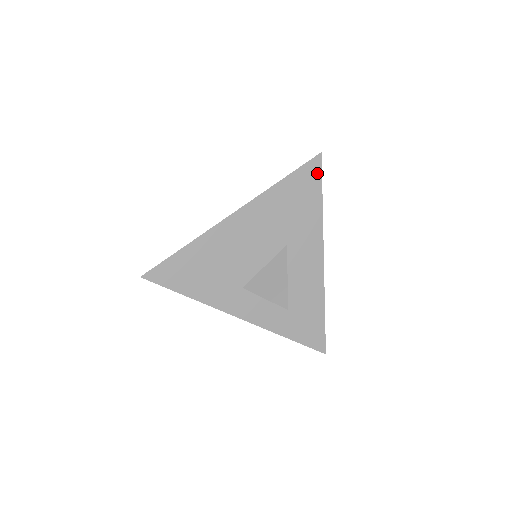
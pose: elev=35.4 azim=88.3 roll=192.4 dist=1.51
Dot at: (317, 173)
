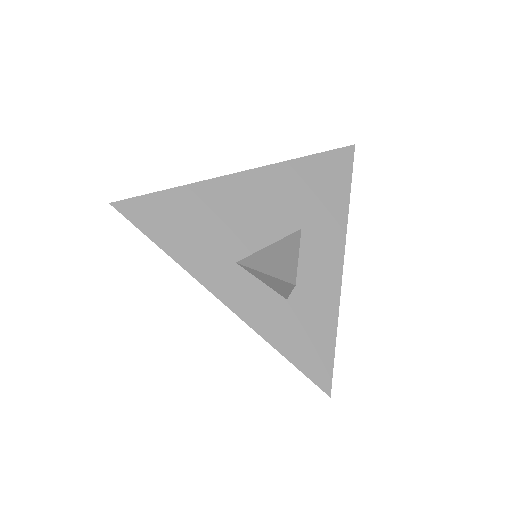
Dot at: (348, 163)
